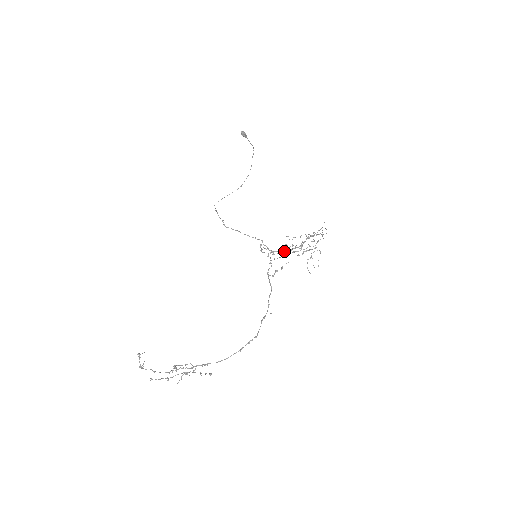
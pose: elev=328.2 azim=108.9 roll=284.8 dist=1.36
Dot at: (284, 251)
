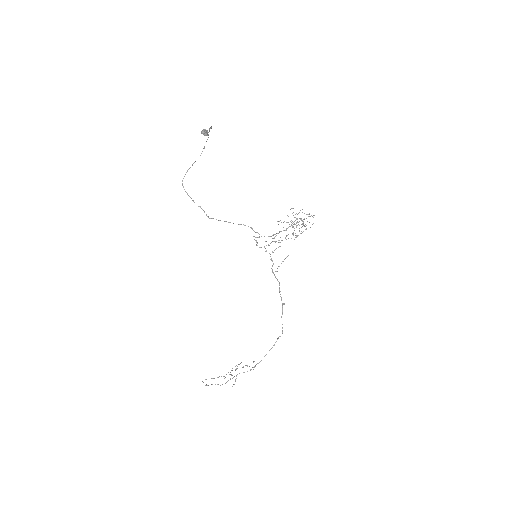
Dot at: occluded
